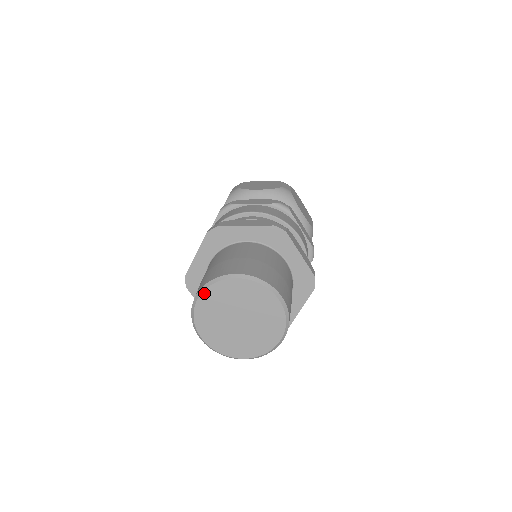
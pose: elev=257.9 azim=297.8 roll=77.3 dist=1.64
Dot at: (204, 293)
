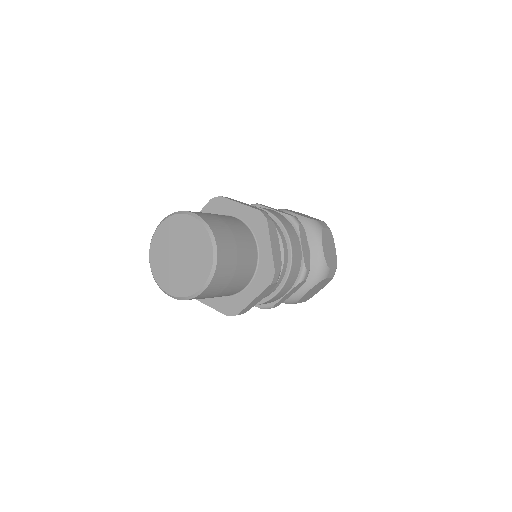
Dot at: (166, 220)
